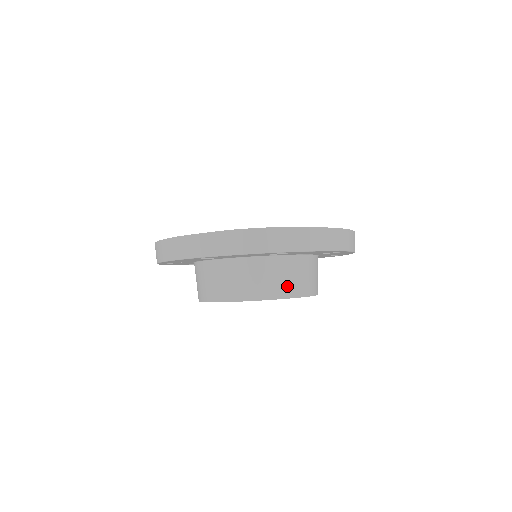
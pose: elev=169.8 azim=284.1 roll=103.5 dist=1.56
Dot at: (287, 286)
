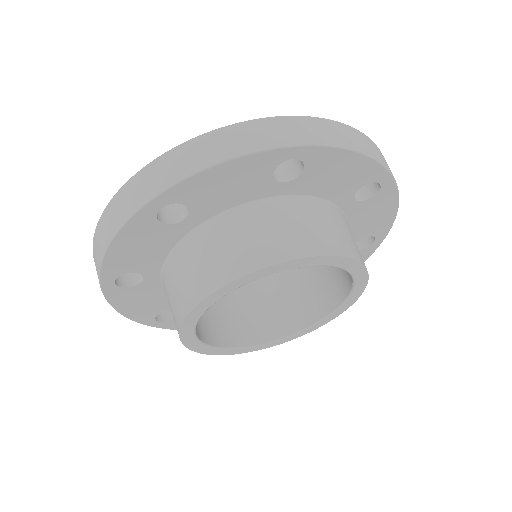
Dot at: (317, 238)
